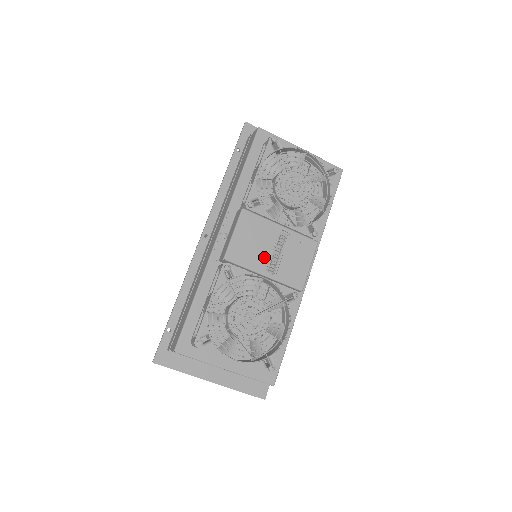
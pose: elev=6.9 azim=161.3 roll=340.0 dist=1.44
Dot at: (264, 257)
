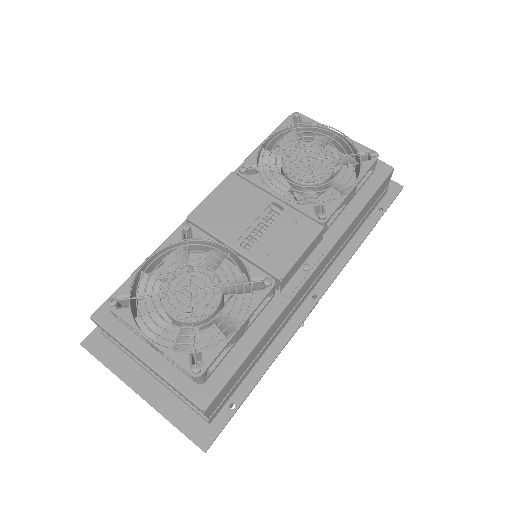
Dot at: (239, 227)
